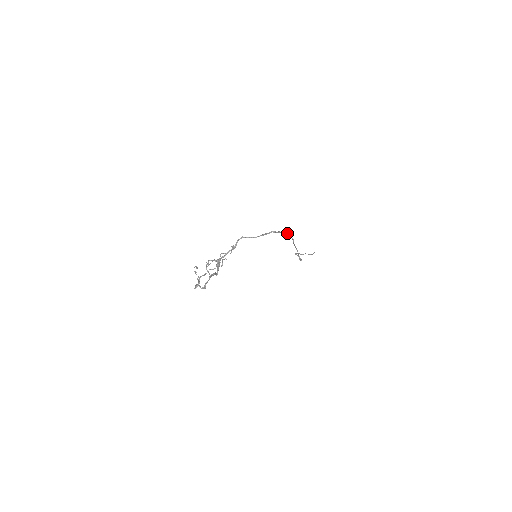
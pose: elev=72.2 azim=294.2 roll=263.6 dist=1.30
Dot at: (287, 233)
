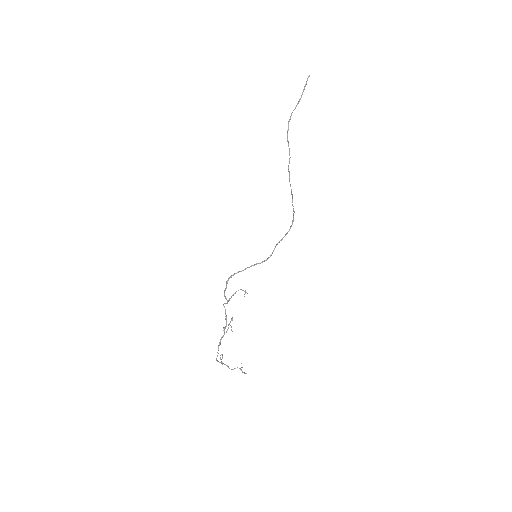
Dot at: (292, 223)
